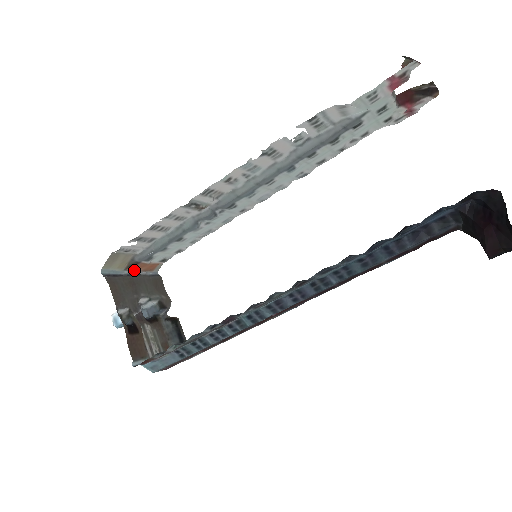
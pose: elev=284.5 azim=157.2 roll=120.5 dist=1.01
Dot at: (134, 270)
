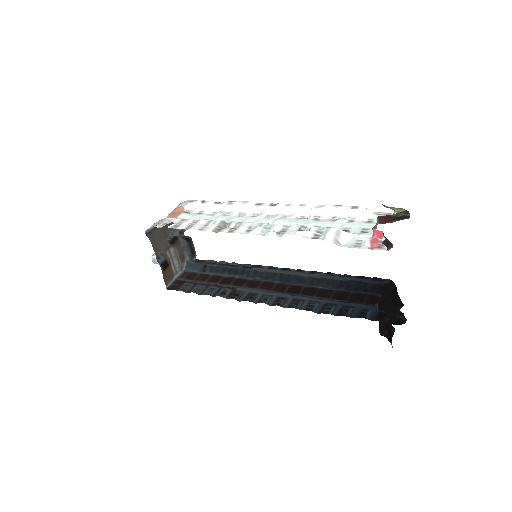
Dot at: occluded
